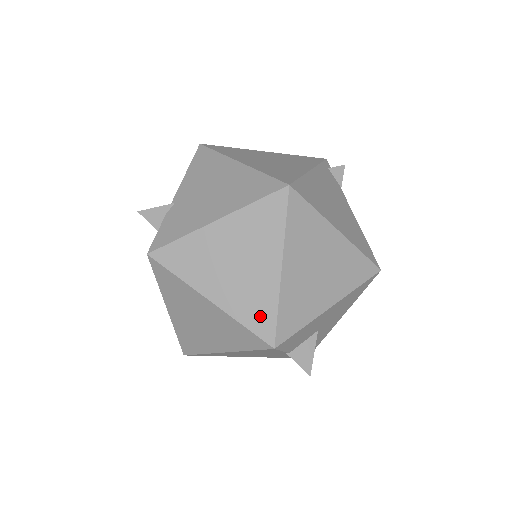
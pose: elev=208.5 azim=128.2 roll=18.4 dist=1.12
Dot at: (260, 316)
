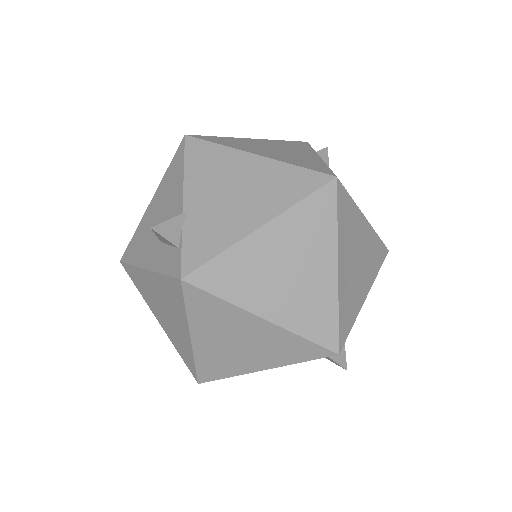
Dot at: (321, 324)
